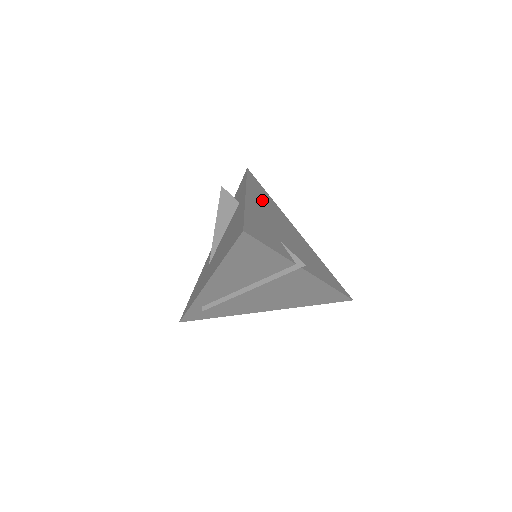
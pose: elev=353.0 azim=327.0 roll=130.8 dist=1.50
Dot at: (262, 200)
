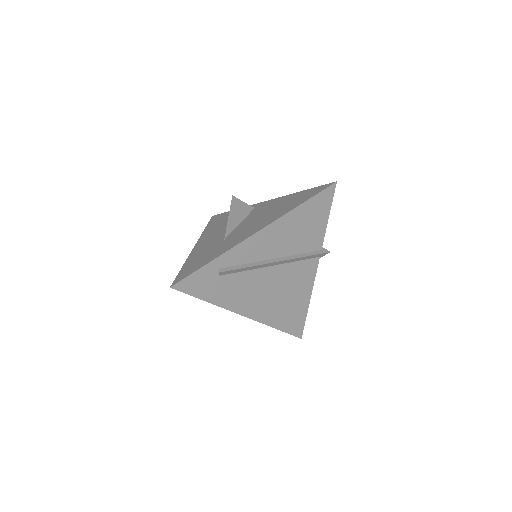
Dot at: occluded
